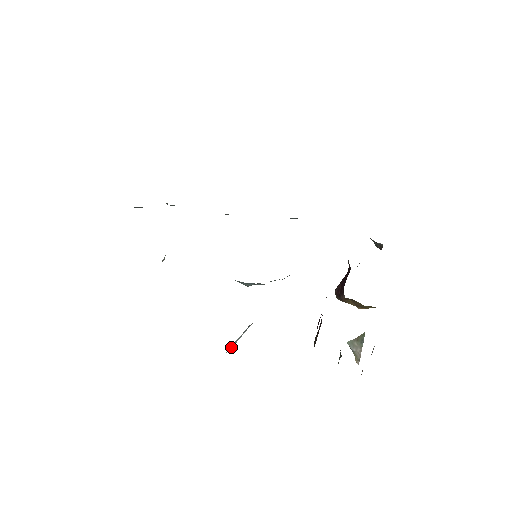
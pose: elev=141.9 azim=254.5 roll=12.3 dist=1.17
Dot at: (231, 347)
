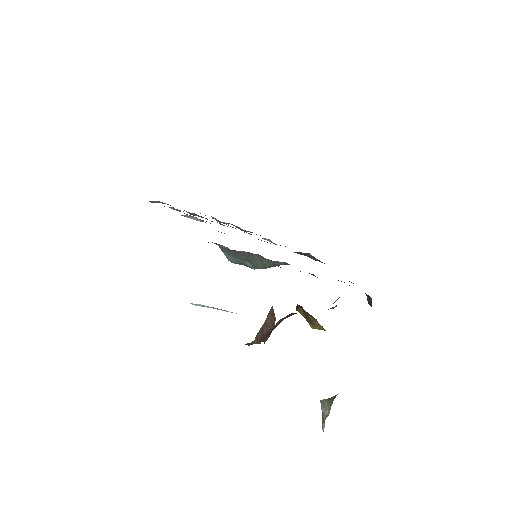
Dot at: (198, 305)
